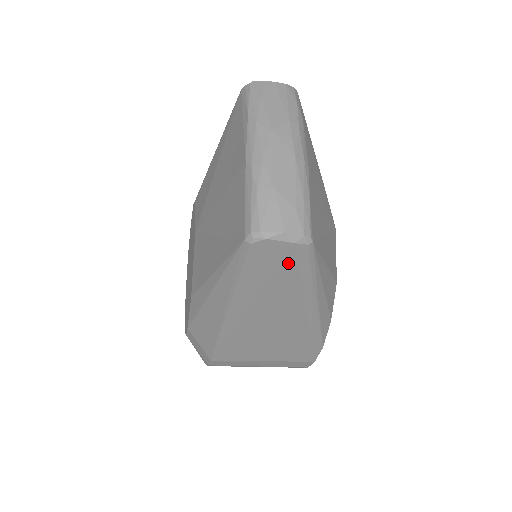
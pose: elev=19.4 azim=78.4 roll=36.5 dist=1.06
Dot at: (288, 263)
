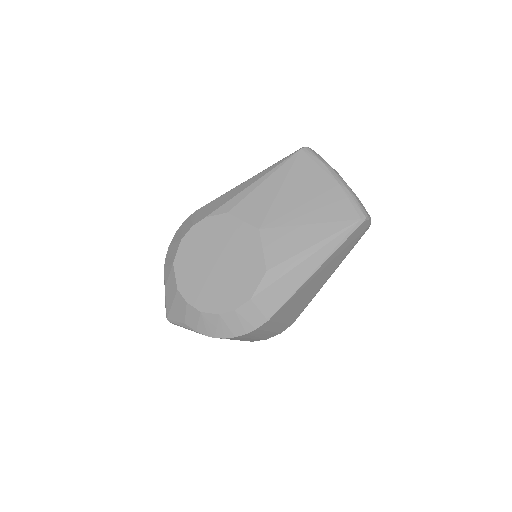
Dot at: (359, 237)
